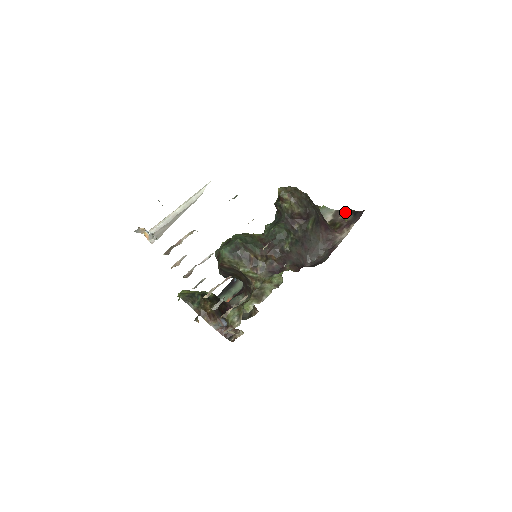
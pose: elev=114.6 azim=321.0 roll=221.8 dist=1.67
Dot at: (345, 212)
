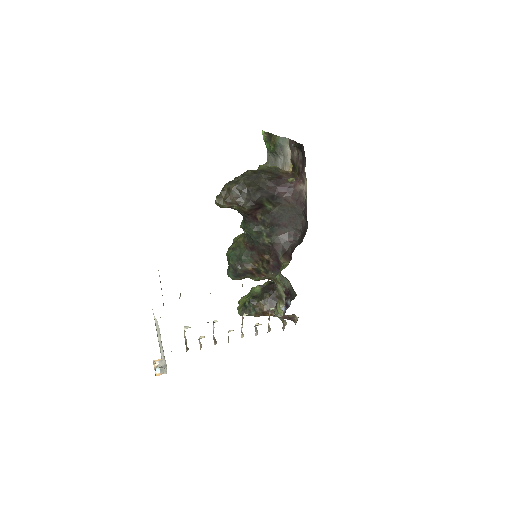
Dot at: occluded
